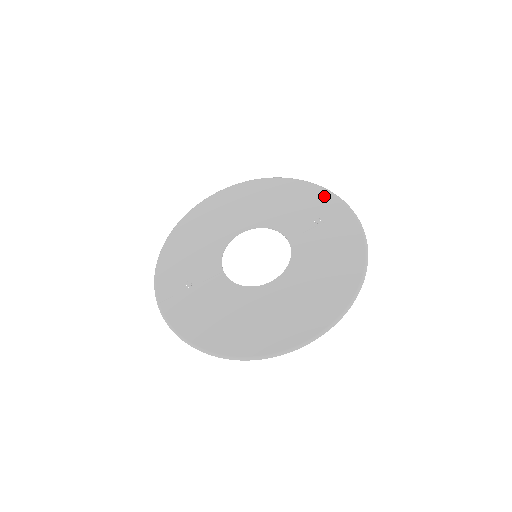
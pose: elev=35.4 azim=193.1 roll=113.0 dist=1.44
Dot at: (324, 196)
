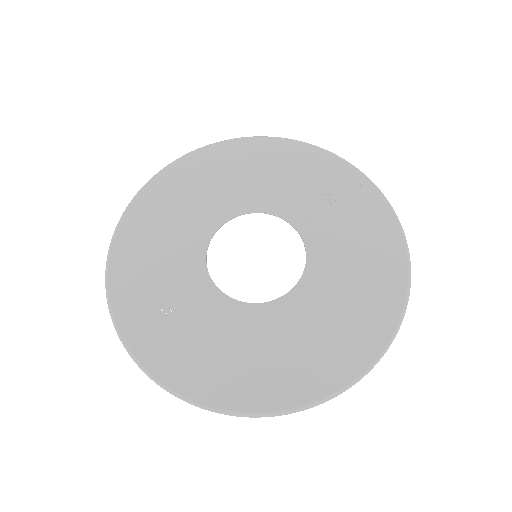
Dot at: (329, 162)
